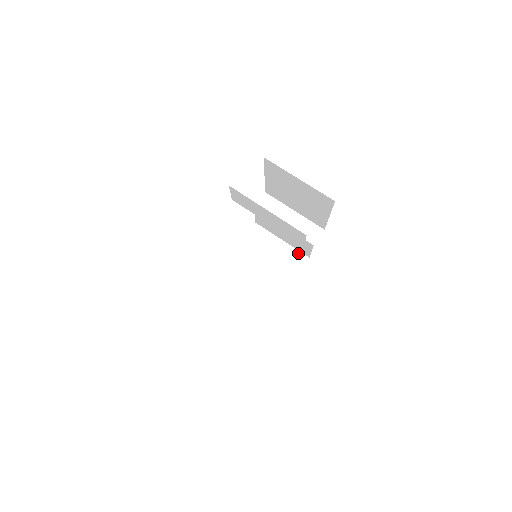
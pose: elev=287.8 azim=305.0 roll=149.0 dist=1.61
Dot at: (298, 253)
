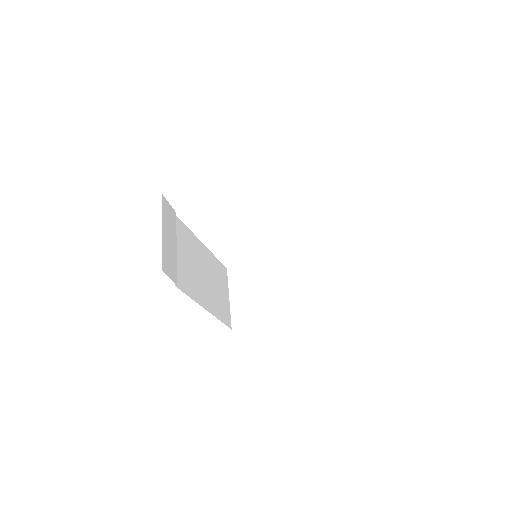
Dot at: (324, 296)
